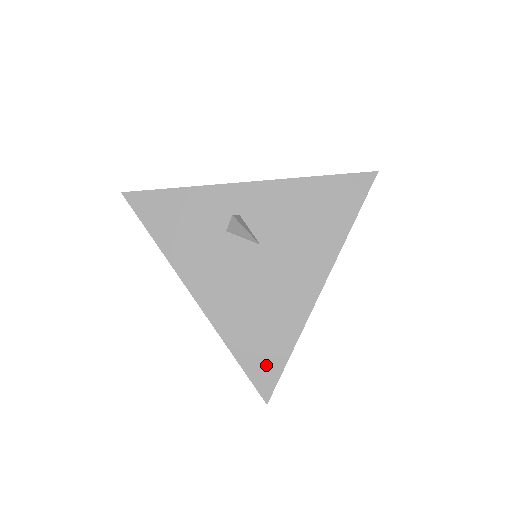
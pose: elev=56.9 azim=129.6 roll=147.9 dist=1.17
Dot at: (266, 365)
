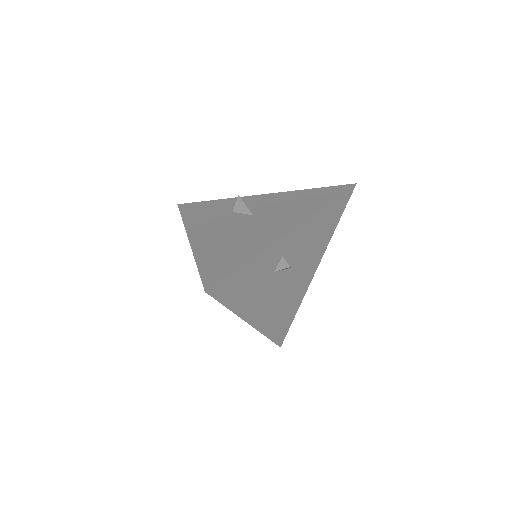
Dot at: (220, 269)
